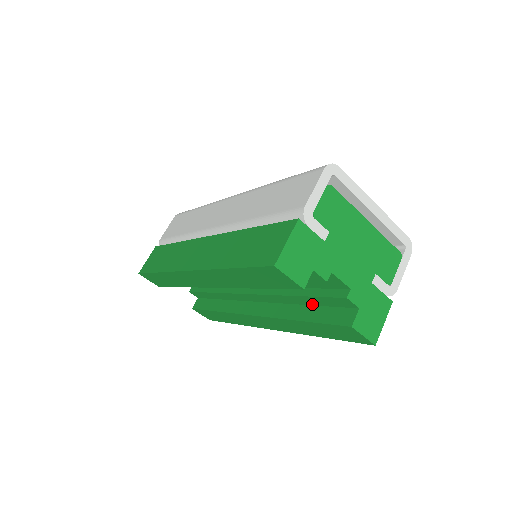
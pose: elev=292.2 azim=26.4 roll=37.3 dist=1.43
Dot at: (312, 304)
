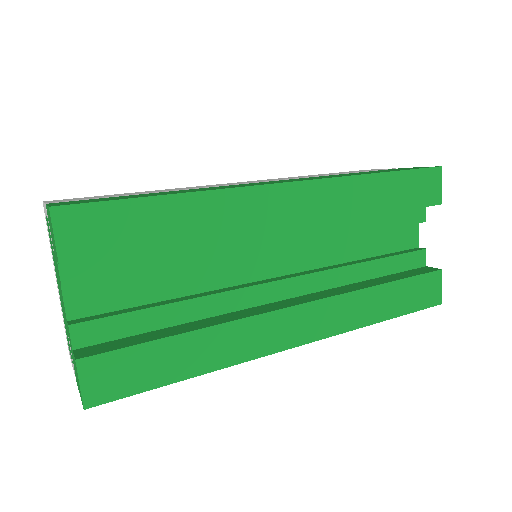
Dot at: (378, 275)
